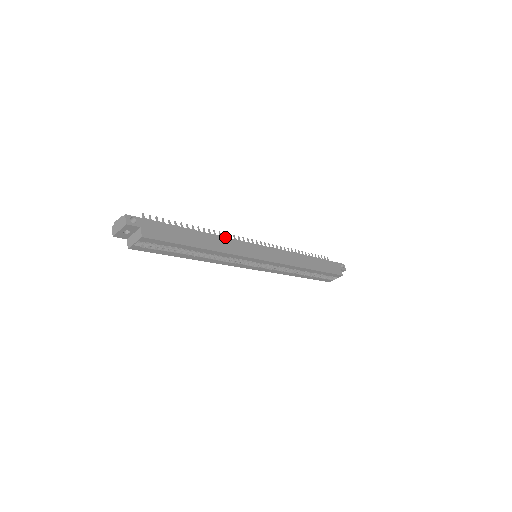
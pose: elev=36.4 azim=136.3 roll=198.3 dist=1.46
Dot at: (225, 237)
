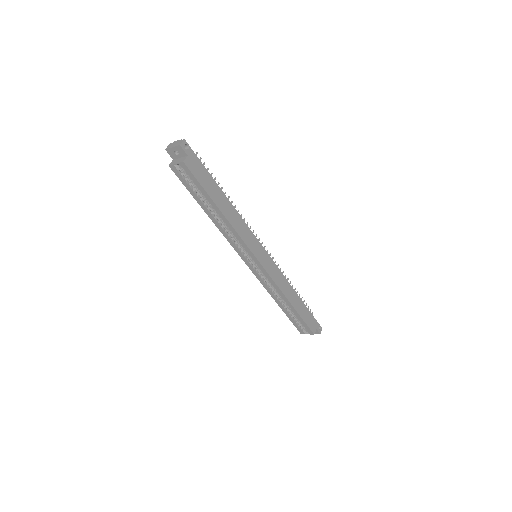
Dot at: occluded
